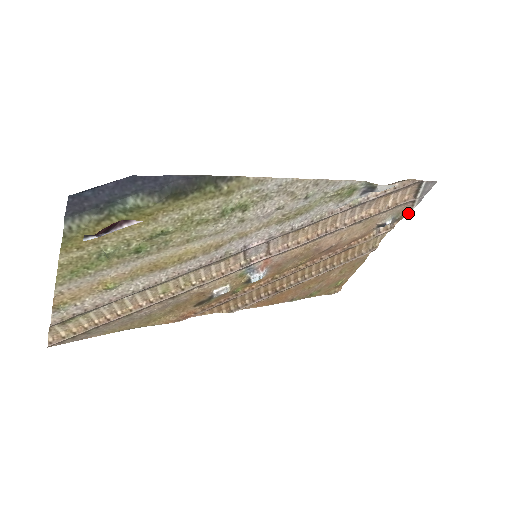
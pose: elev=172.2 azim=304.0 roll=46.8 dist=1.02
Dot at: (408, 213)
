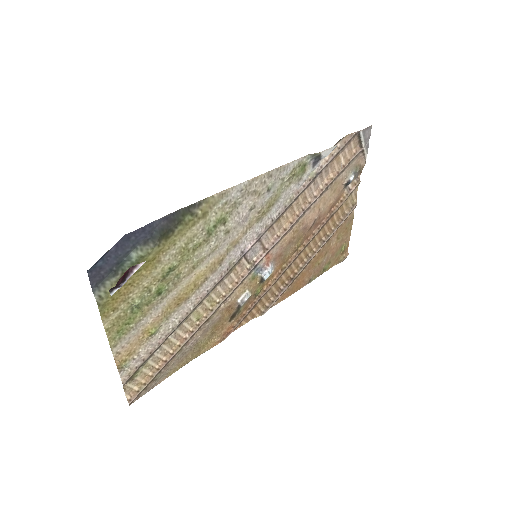
Dot at: (364, 163)
